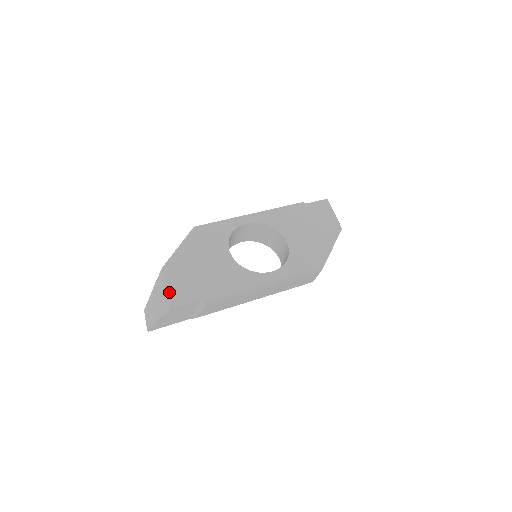
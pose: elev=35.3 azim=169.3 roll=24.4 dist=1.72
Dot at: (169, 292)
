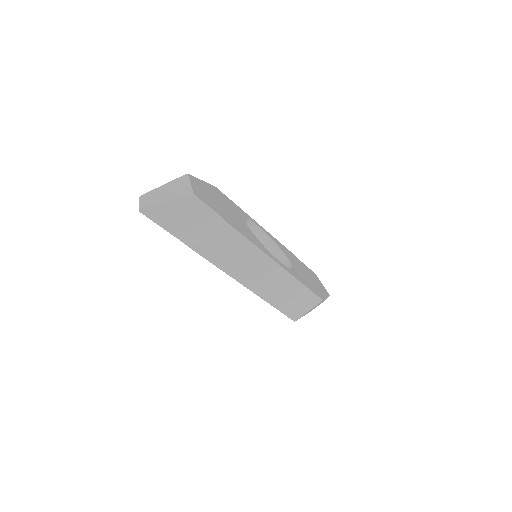
Dot at: (193, 187)
